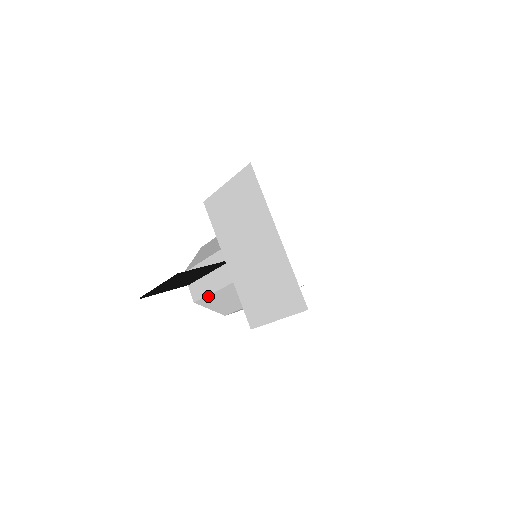
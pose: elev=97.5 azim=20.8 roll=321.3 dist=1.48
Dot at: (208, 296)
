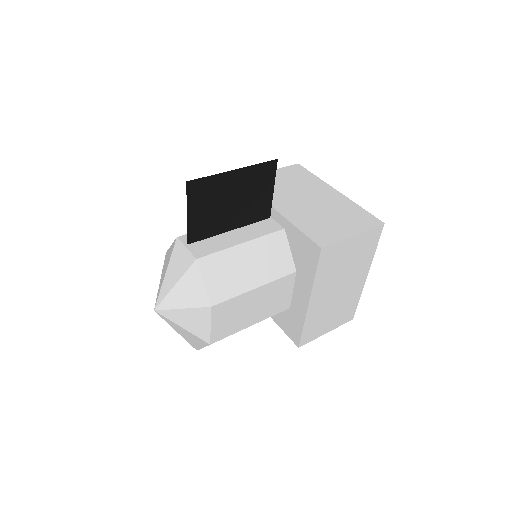
Dot at: (227, 250)
